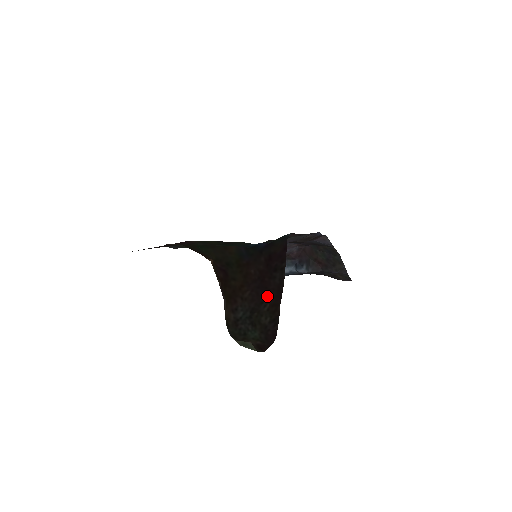
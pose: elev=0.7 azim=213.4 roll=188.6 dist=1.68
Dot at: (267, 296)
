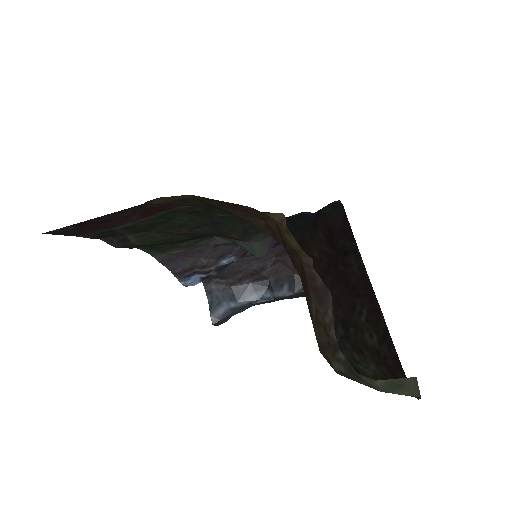
Dot at: (356, 295)
